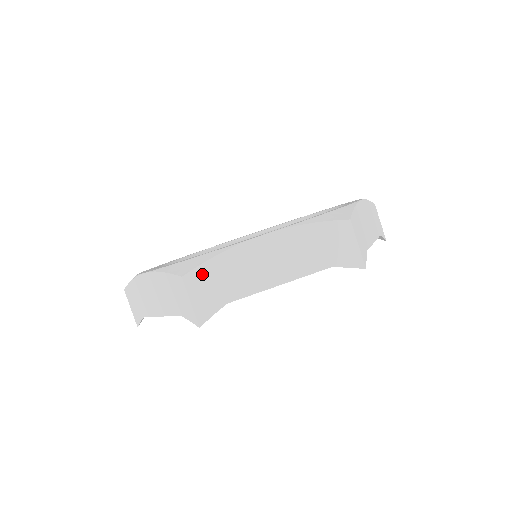
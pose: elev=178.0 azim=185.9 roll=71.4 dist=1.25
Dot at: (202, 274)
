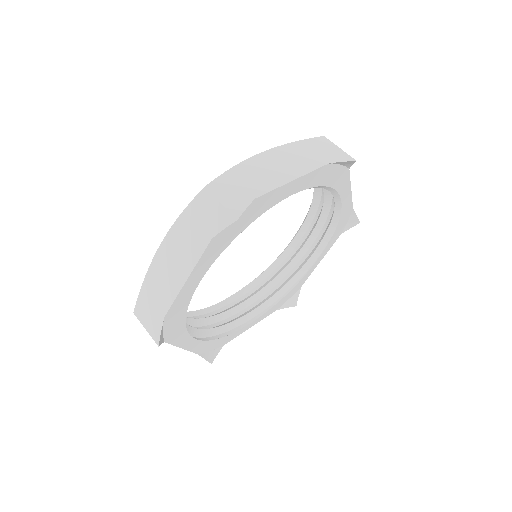
Dot at: (142, 303)
